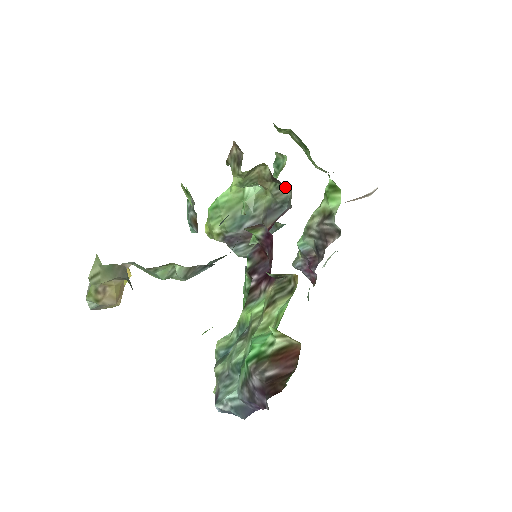
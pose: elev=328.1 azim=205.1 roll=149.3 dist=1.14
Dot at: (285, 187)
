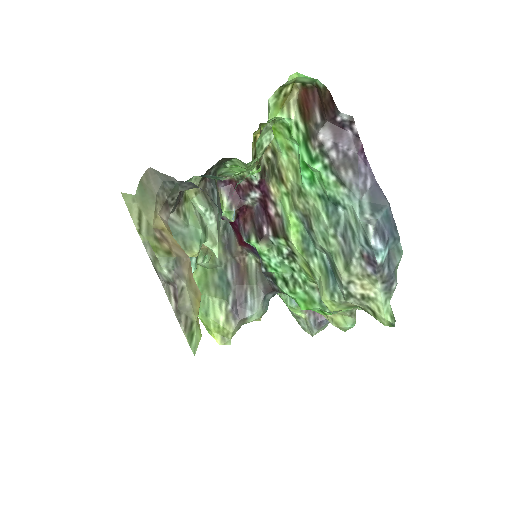
Dot at: occluded
